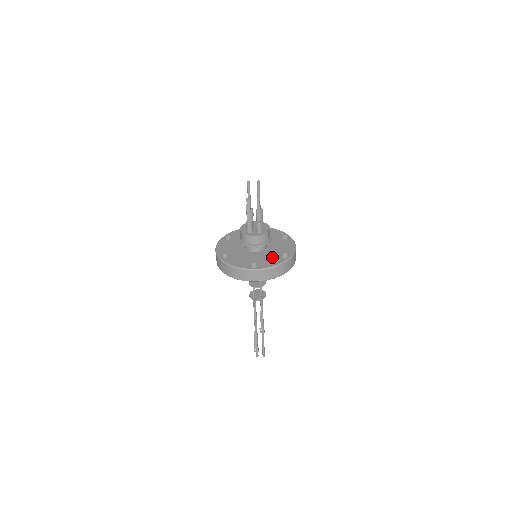
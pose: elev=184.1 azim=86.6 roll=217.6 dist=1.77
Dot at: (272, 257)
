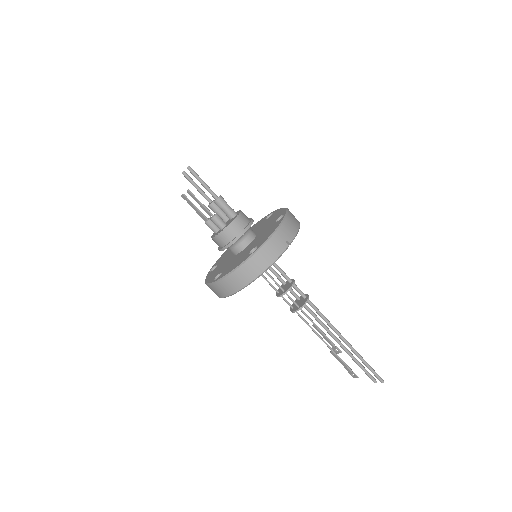
Dot at: (241, 257)
